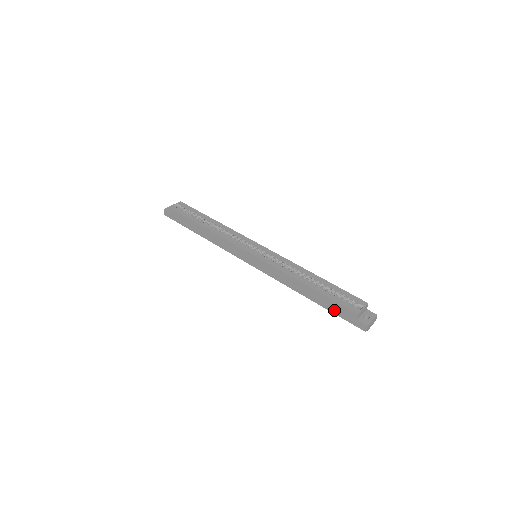
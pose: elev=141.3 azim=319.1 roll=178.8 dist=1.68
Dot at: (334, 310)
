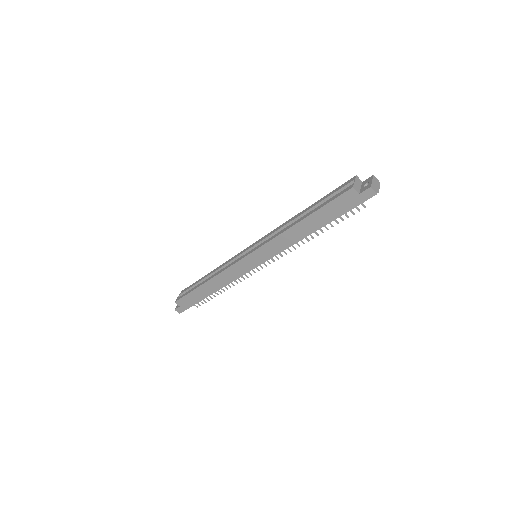
Dot at: (338, 212)
